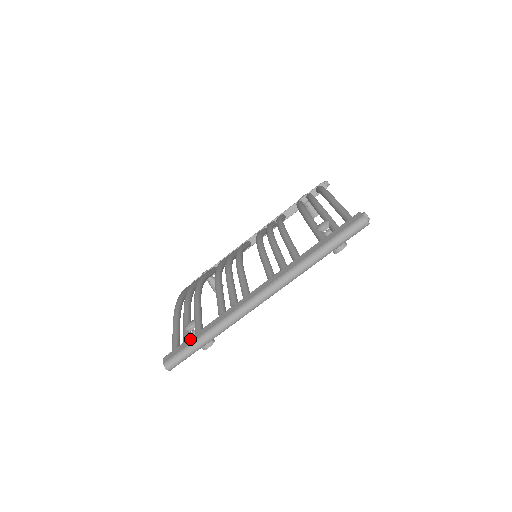
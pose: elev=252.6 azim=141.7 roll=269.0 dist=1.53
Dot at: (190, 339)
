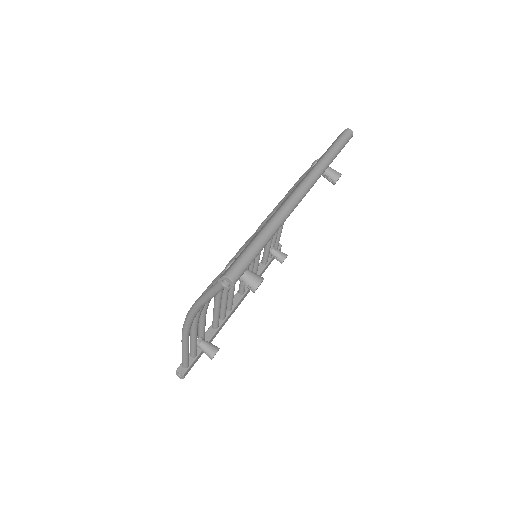
Dot at: (243, 250)
